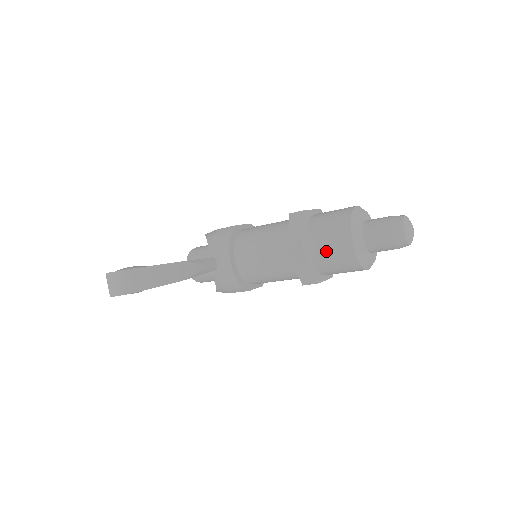
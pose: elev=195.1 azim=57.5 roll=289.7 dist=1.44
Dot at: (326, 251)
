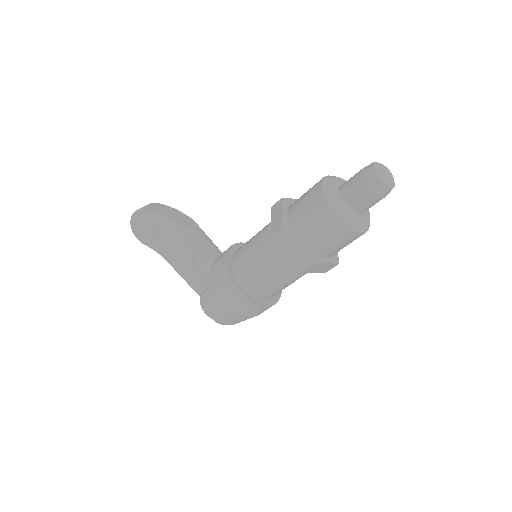
Dot at: (301, 197)
